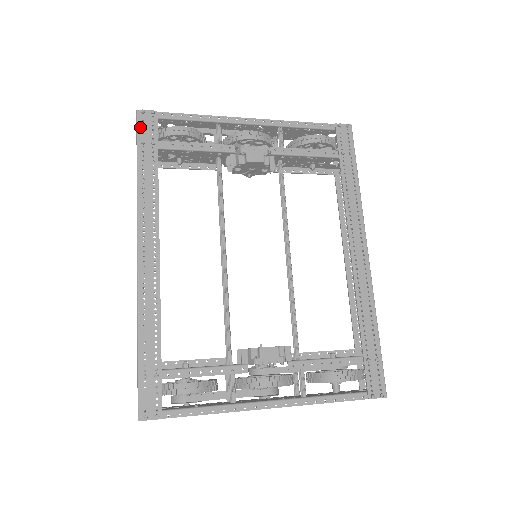
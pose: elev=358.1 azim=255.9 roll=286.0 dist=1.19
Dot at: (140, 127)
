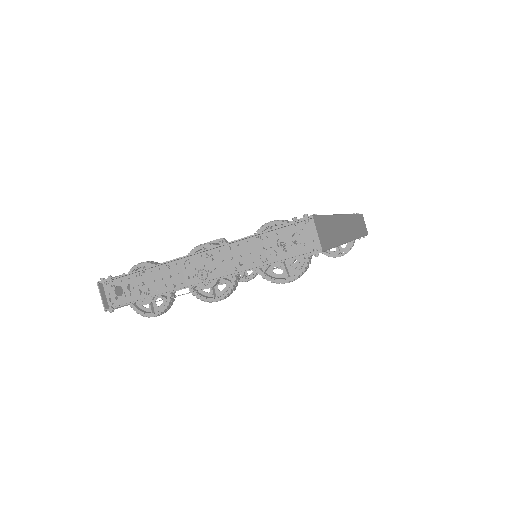
Dot at: occluded
